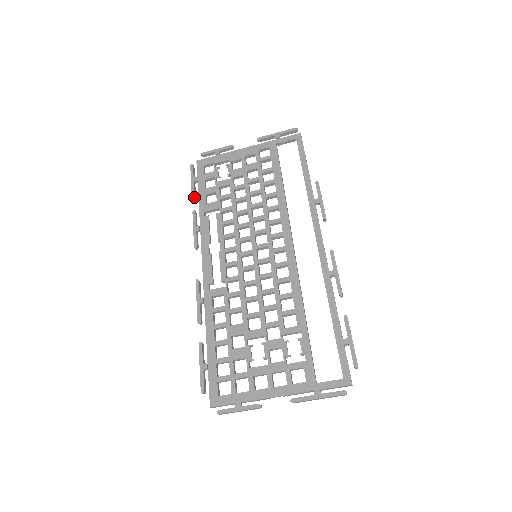
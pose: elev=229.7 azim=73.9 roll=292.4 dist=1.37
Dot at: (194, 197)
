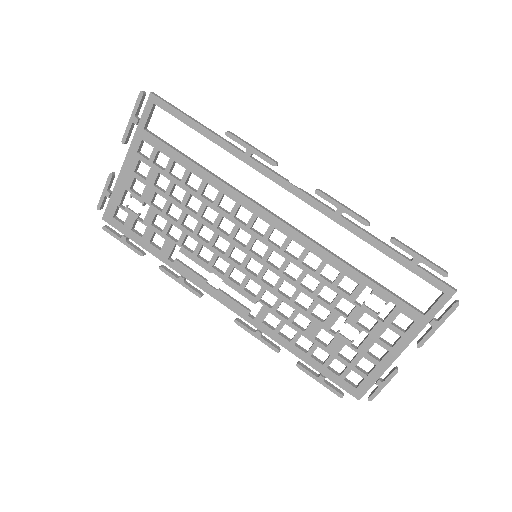
Dot at: (143, 255)
